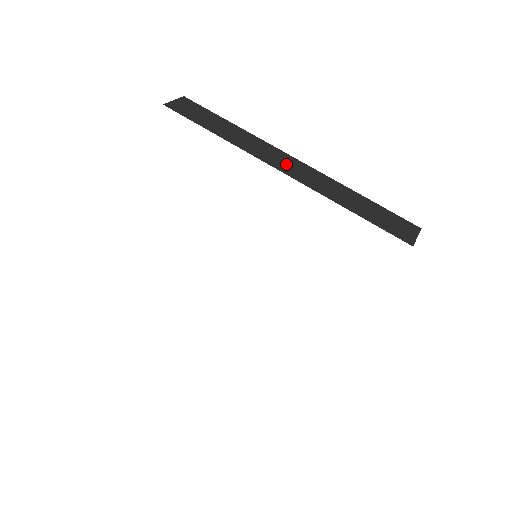
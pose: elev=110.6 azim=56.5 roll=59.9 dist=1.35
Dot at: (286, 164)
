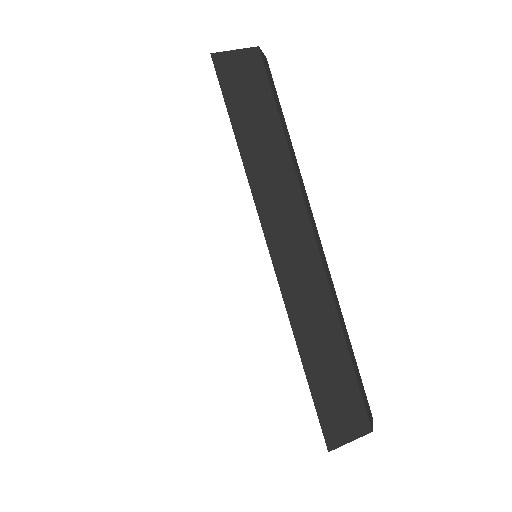
Dot at: (291, 245)
